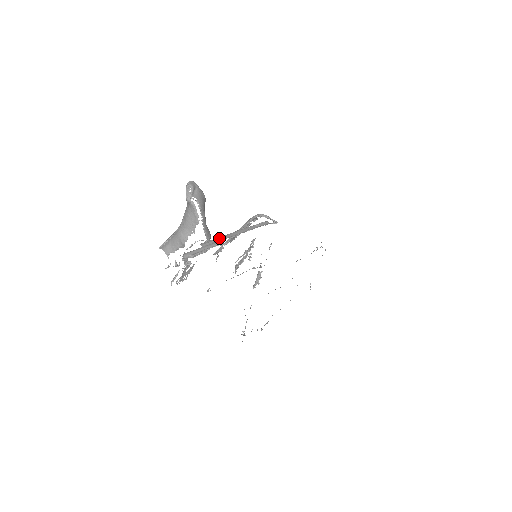
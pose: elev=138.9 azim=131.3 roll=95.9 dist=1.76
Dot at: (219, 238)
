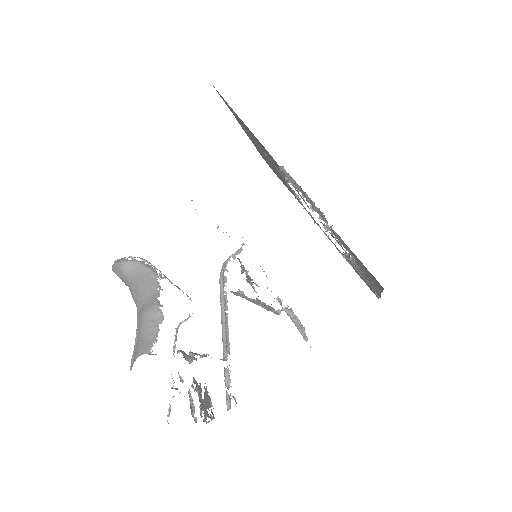
Dot at: occluded
